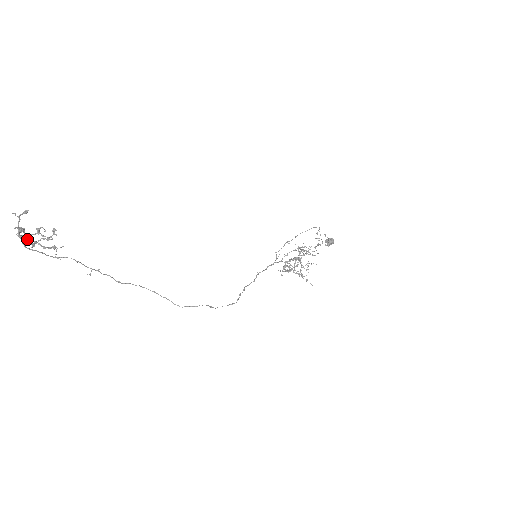
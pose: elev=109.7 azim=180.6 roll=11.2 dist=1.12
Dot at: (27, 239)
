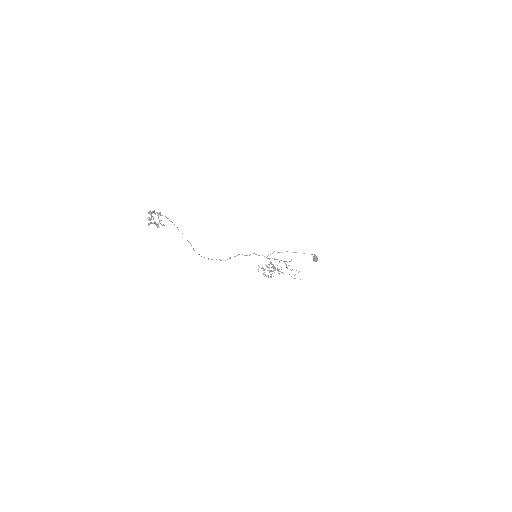
Dot at: occluded
